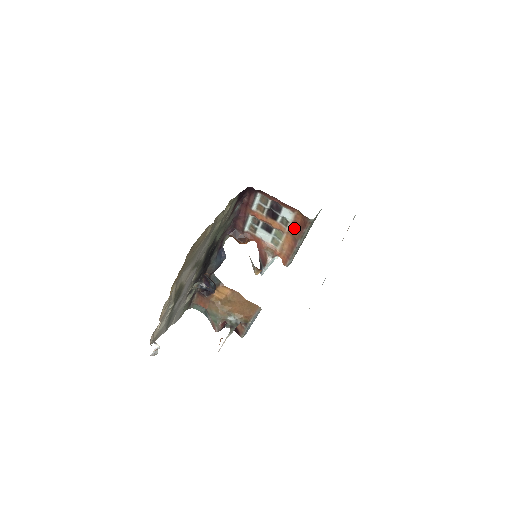
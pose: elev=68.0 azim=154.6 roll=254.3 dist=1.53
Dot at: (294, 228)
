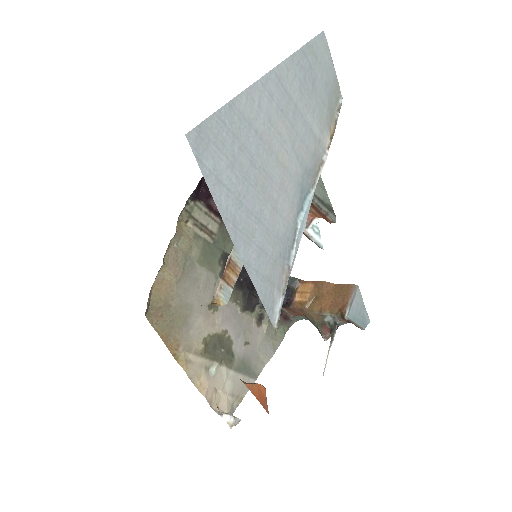
Dot at: occluded
